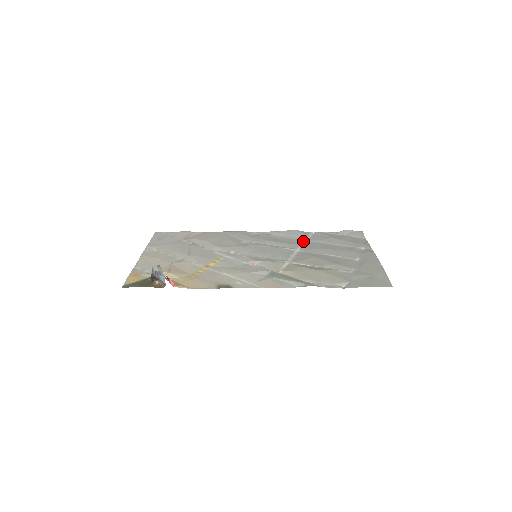
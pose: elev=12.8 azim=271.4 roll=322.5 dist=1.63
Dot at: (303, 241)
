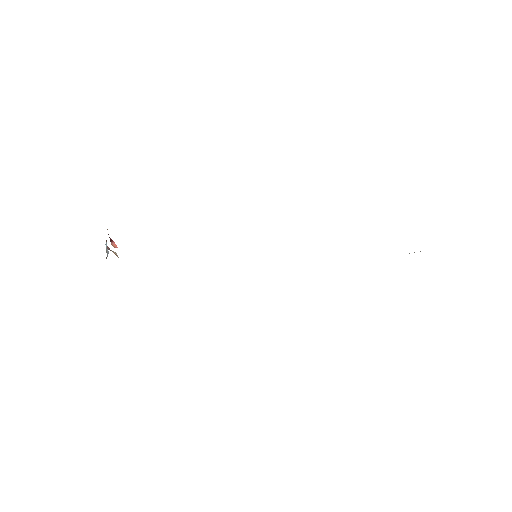
Dot at: occluded
